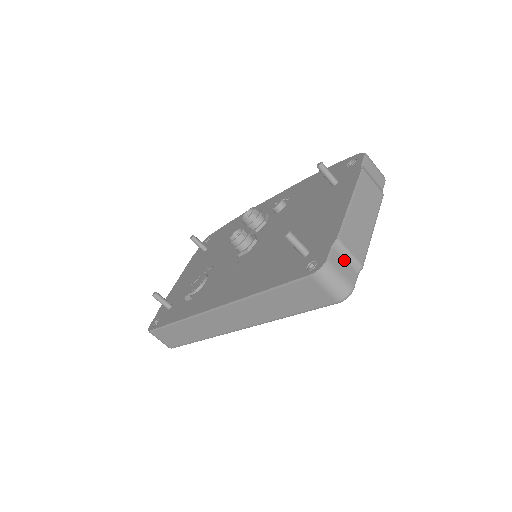
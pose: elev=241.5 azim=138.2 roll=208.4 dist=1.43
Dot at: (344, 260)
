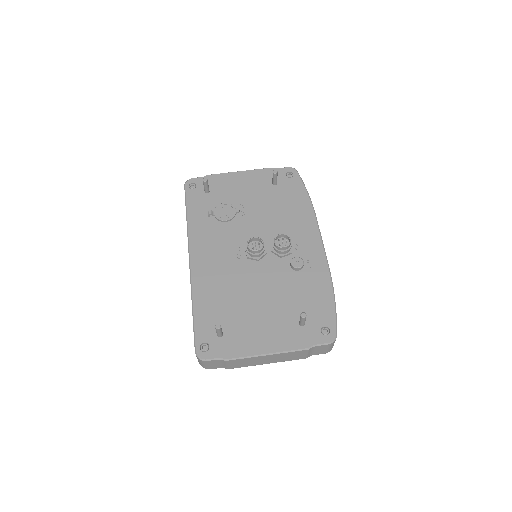
Dot at: (219, 363)
